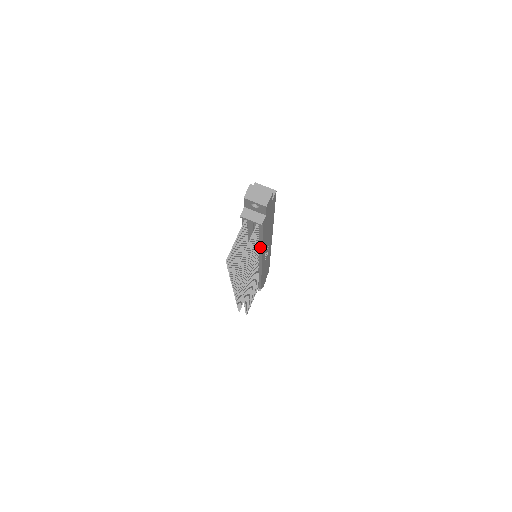
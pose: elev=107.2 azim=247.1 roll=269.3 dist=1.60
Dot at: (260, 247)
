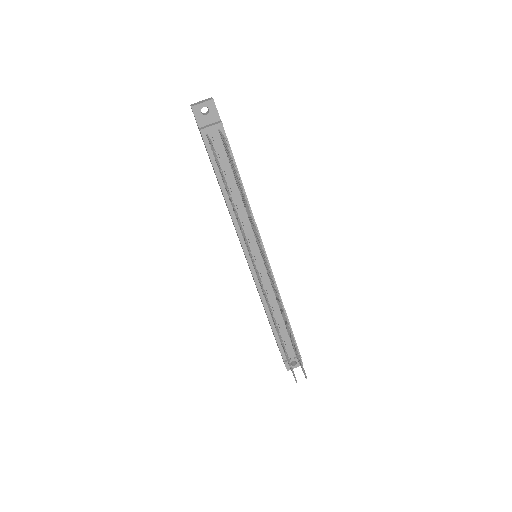
Dot at: occluded
